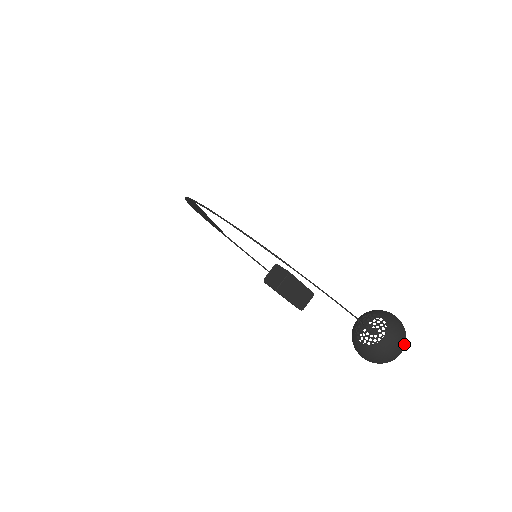
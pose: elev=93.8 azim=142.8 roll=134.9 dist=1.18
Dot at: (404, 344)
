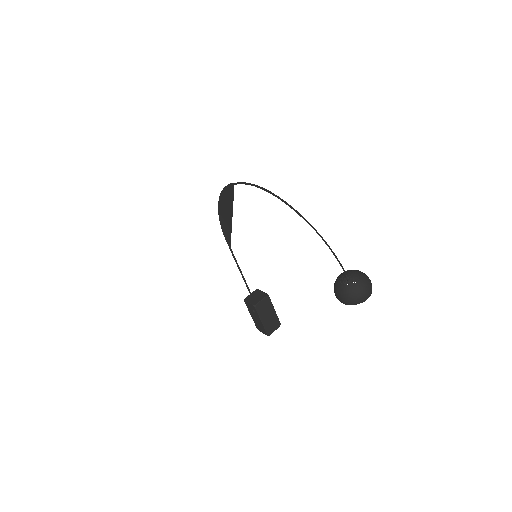
Dot at: (371, 292)
